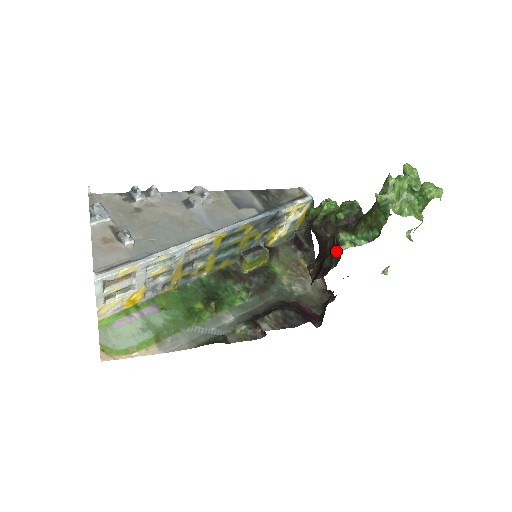
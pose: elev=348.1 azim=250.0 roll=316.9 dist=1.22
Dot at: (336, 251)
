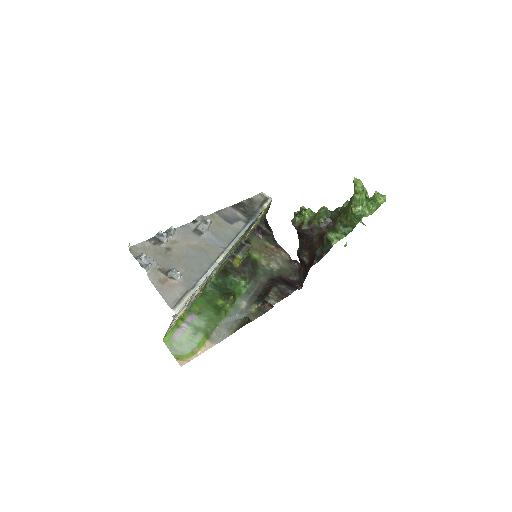
Dot at: (326, 245)
